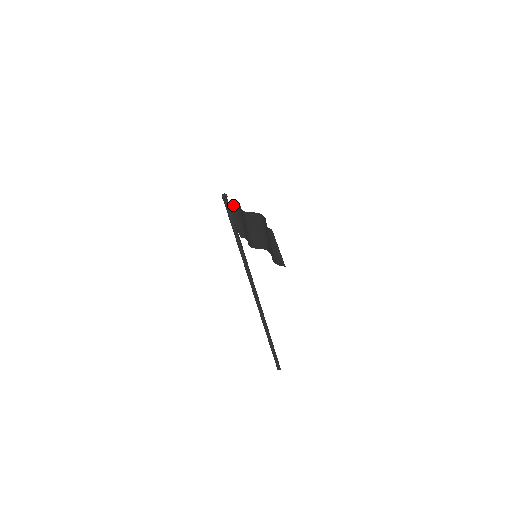
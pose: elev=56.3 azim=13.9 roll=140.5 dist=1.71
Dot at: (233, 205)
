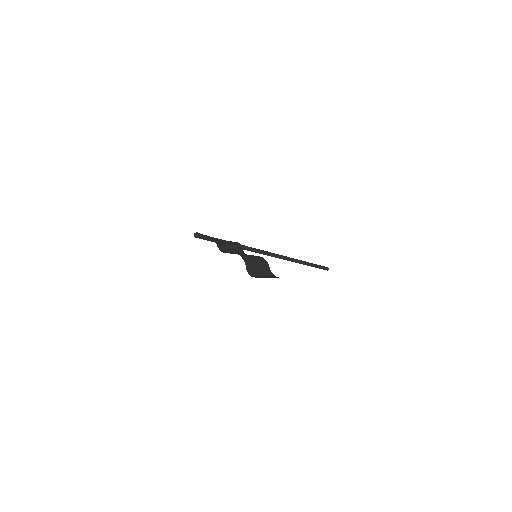
Dot at: (209, 238)
